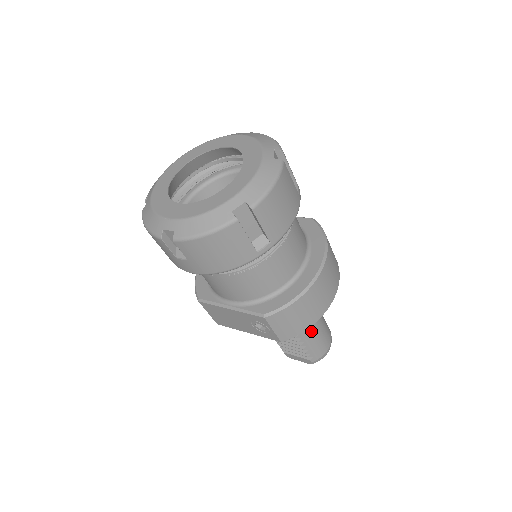
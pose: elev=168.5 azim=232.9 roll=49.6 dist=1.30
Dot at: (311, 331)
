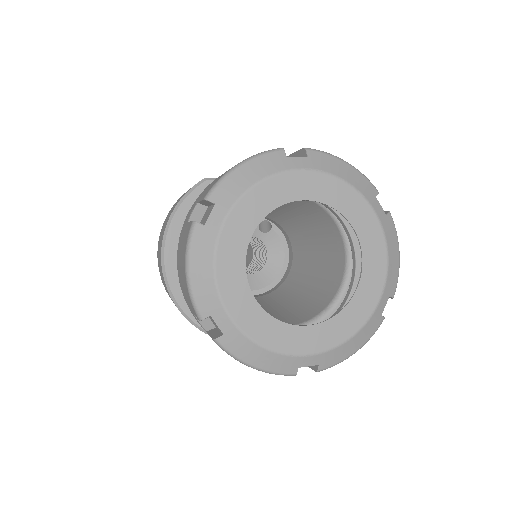
Dot at: occluded
